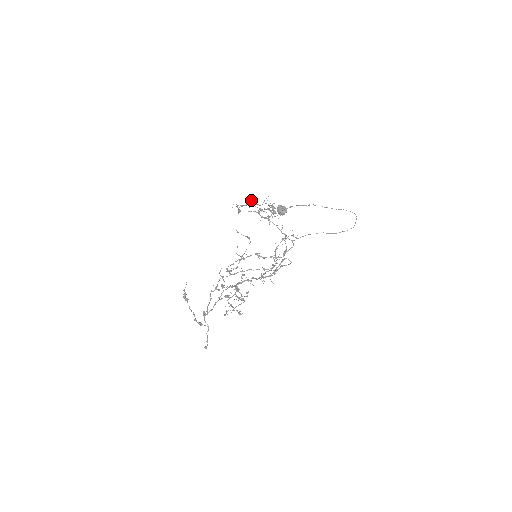
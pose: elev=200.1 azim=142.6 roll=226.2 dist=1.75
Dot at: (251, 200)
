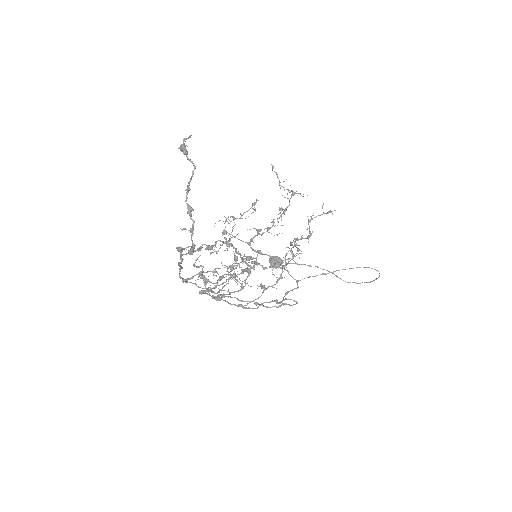
Dot at: (252, 204)
